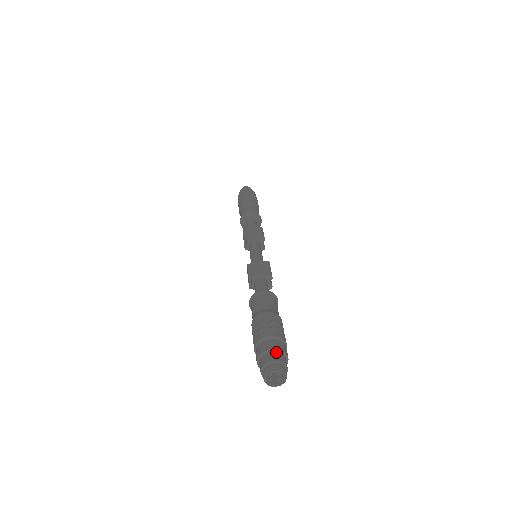
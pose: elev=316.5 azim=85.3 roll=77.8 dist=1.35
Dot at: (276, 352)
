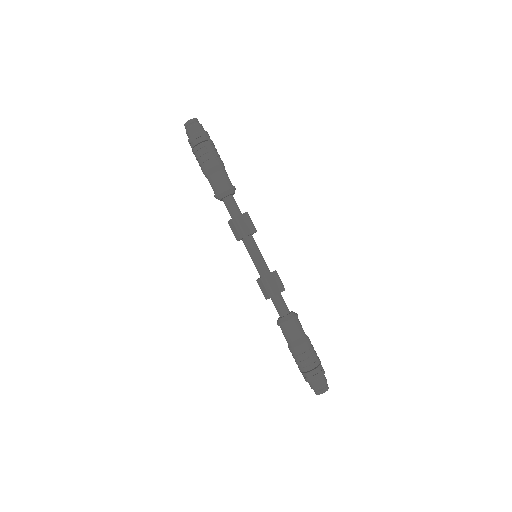
Dot at: (322, 377)
